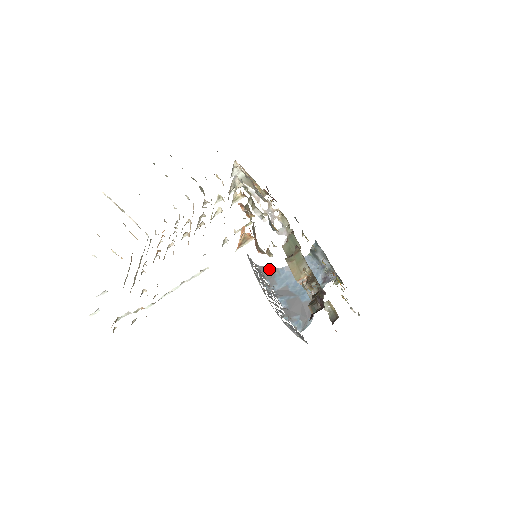
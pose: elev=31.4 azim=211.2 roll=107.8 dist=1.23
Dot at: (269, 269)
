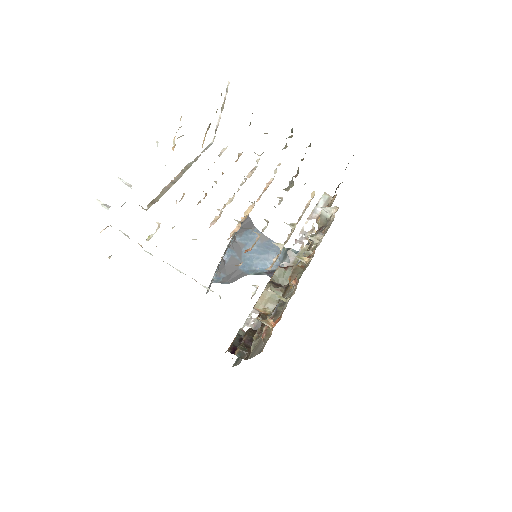
Dot at: (250, 223)
